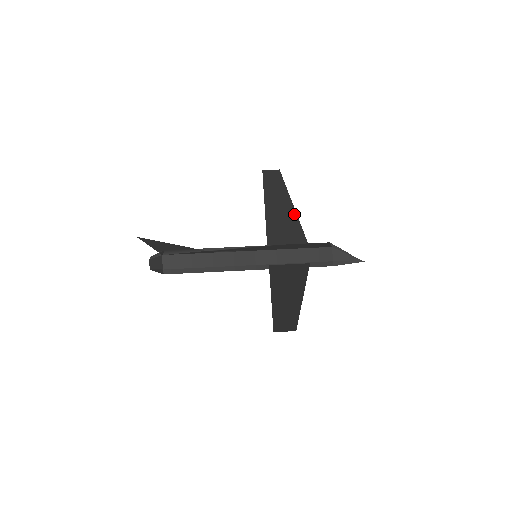
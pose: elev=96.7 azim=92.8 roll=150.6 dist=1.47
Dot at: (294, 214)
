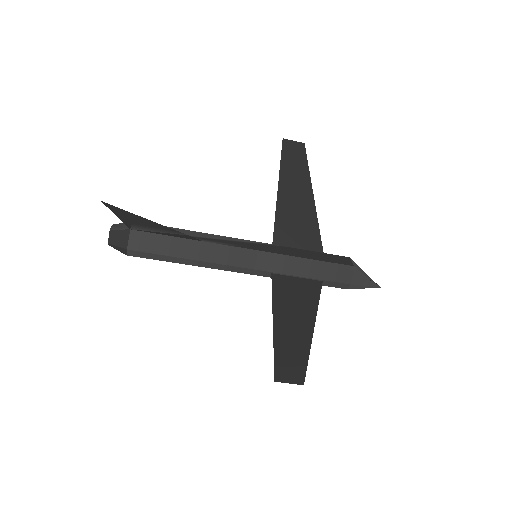
Dot at: (313, 209)
